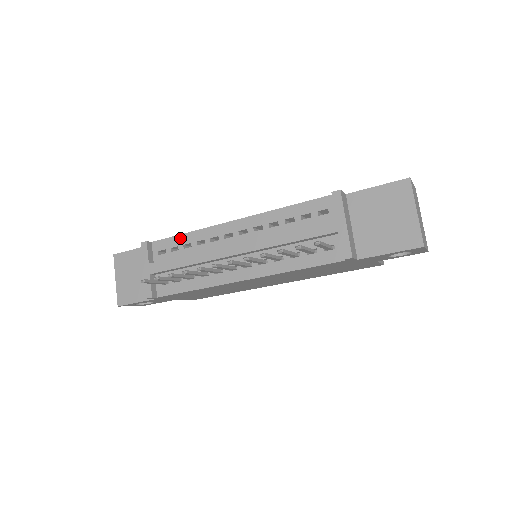
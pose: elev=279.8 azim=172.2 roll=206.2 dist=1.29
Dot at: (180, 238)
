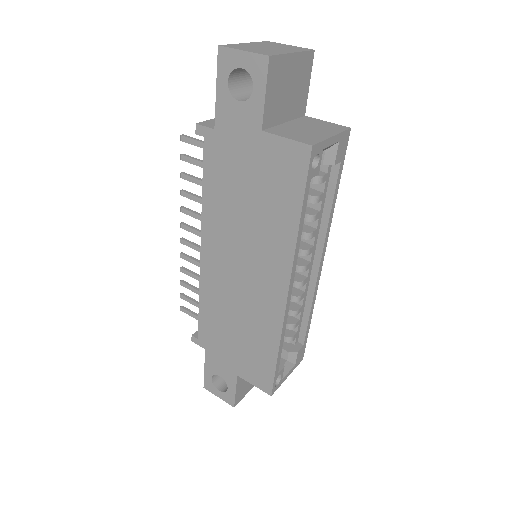
Dot at: occluded
